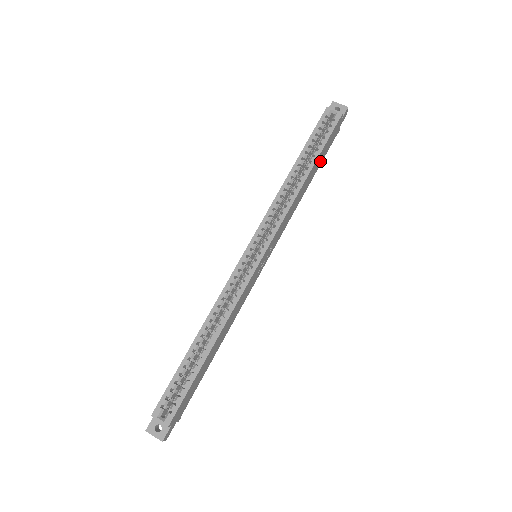
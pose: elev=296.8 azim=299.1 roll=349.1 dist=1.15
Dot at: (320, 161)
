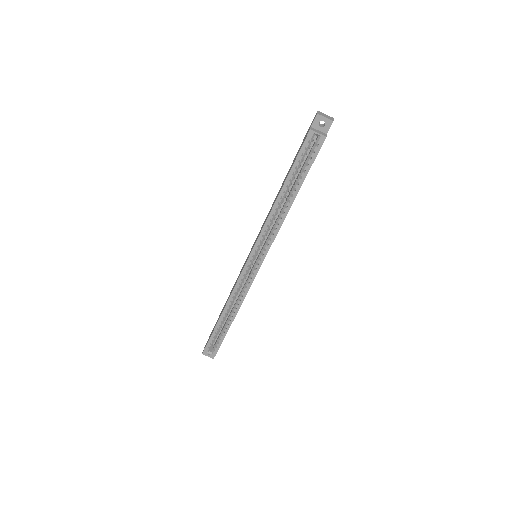
Dot at: occluded
